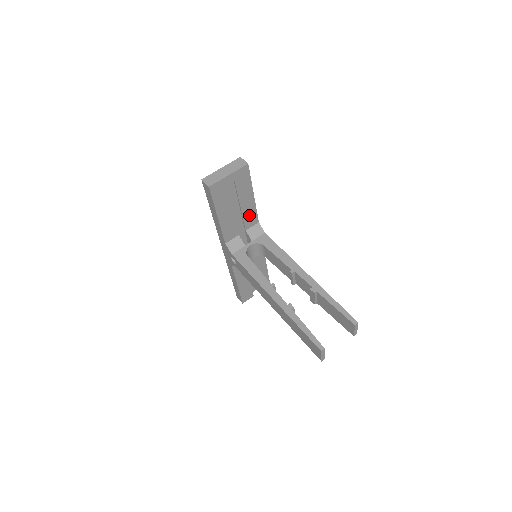
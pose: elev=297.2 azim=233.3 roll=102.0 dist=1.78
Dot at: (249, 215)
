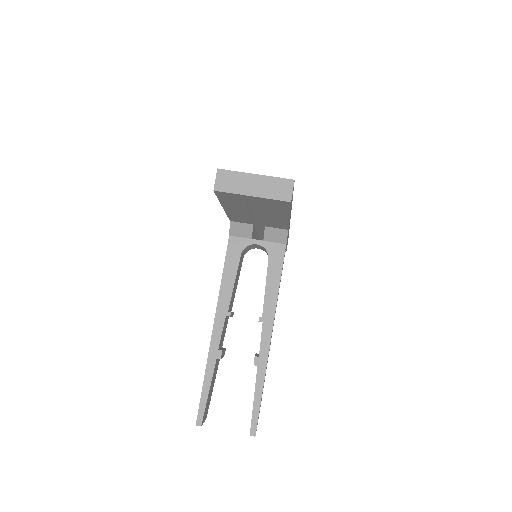
Dot at: (275, 222)
